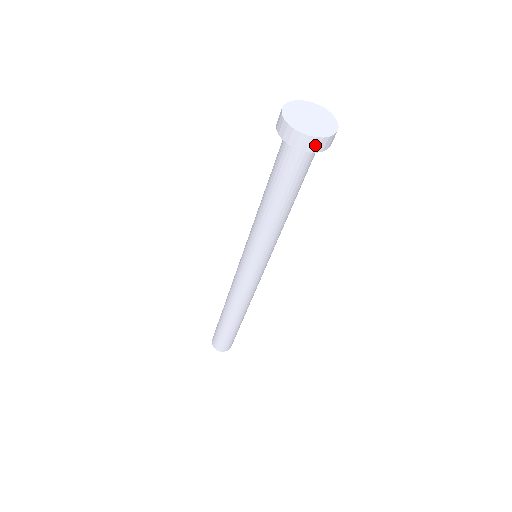
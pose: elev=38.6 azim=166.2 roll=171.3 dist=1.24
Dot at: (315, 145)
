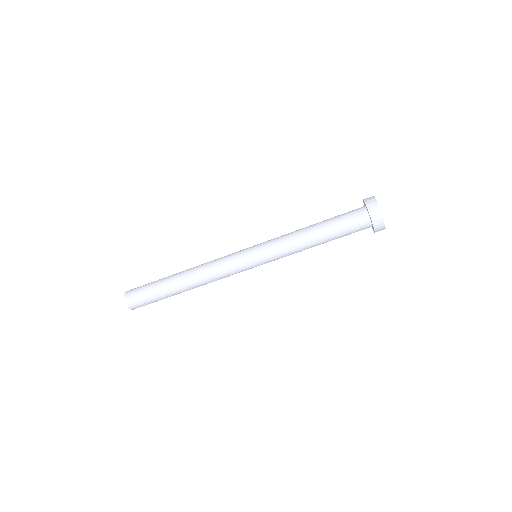
Dot at: (375, 213)
